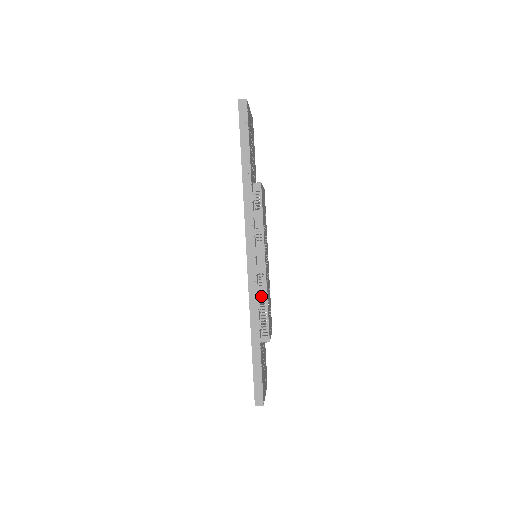
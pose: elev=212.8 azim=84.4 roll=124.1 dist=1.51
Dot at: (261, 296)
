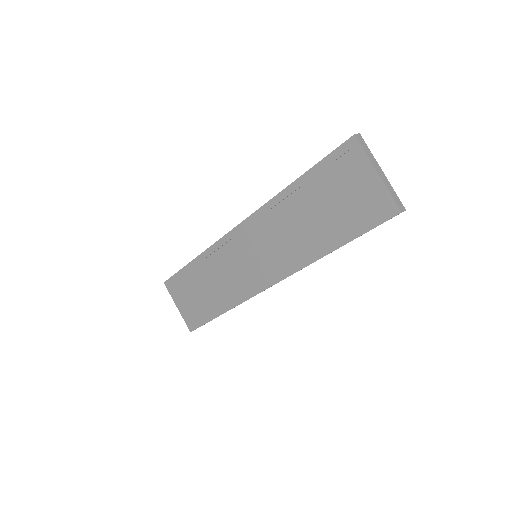
Dot at: occluded
